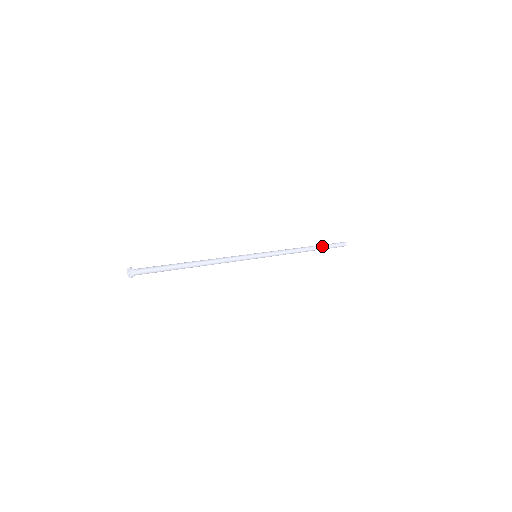
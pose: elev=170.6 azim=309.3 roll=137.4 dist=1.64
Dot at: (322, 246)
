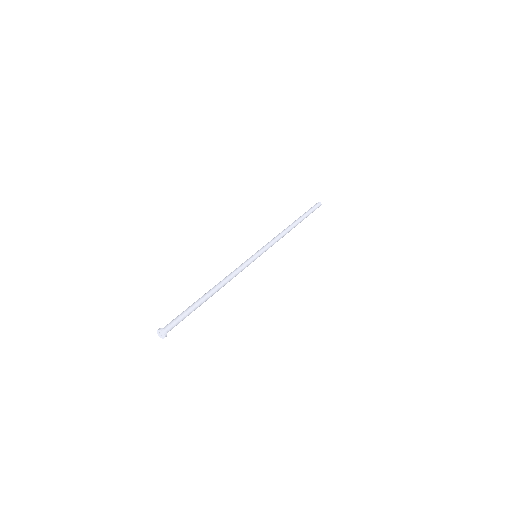
Dot at: (304, 217)
